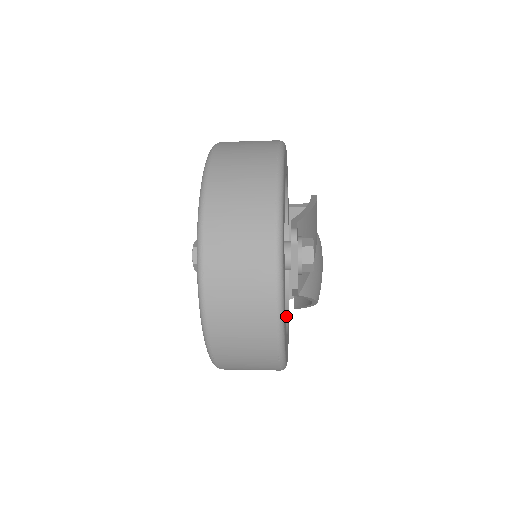
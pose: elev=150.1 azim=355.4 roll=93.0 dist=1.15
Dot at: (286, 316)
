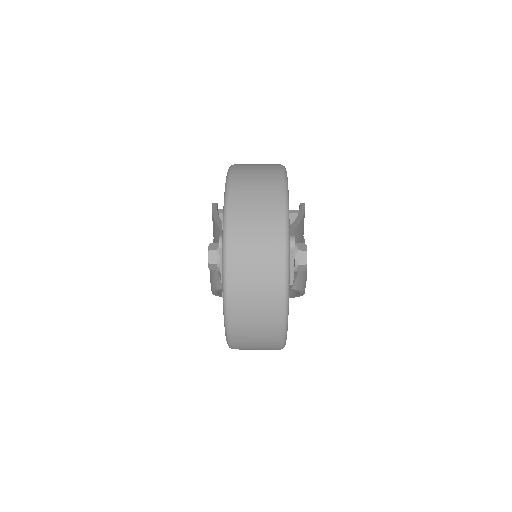
Dot at: occluded
